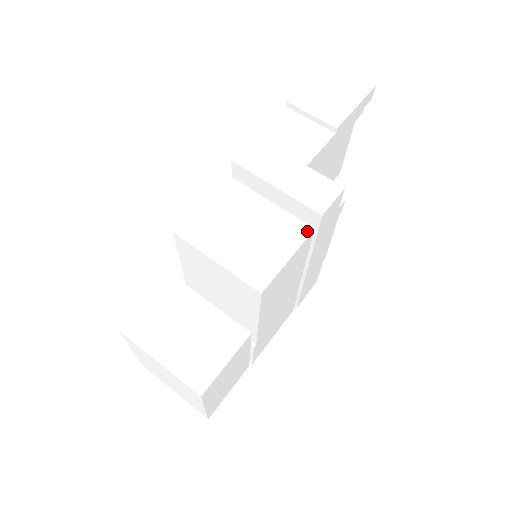
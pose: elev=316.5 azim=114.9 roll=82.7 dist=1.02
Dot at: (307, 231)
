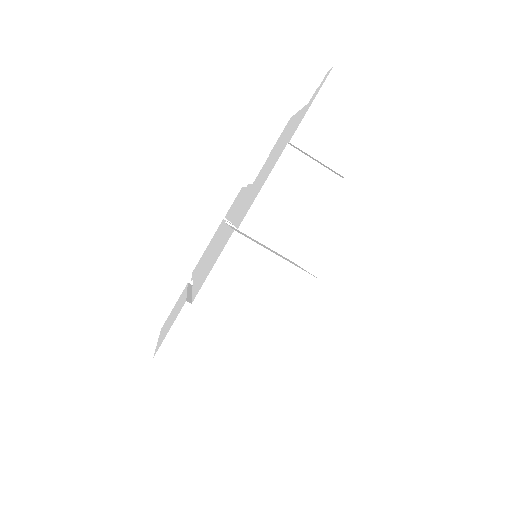
Dot at: (313, 284)
